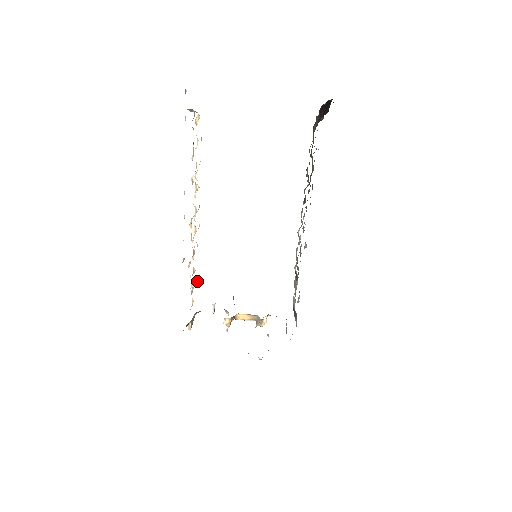
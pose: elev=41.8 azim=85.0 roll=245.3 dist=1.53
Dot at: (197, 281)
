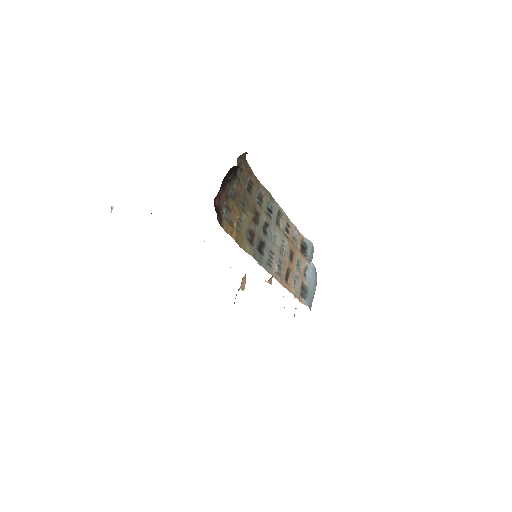
Dot at: occluded
